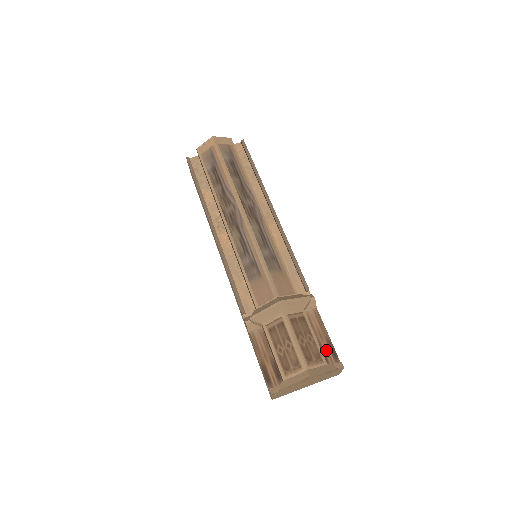
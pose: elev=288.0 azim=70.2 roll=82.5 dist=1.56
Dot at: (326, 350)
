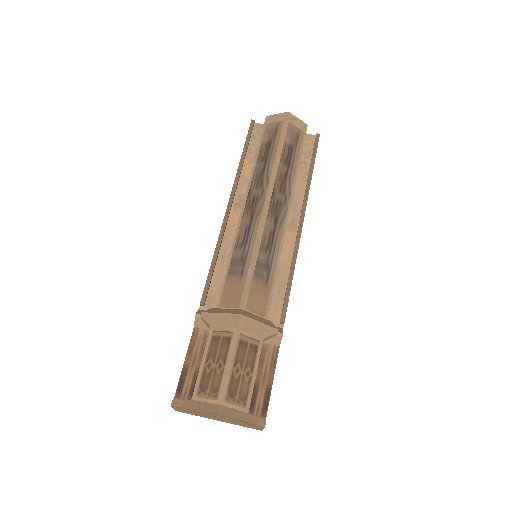
Dot at: (260, 396)
